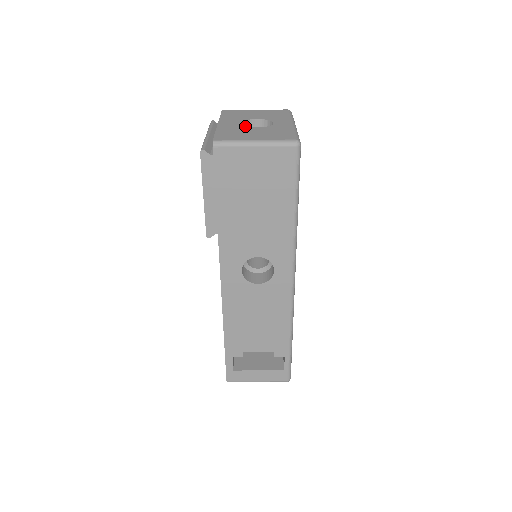
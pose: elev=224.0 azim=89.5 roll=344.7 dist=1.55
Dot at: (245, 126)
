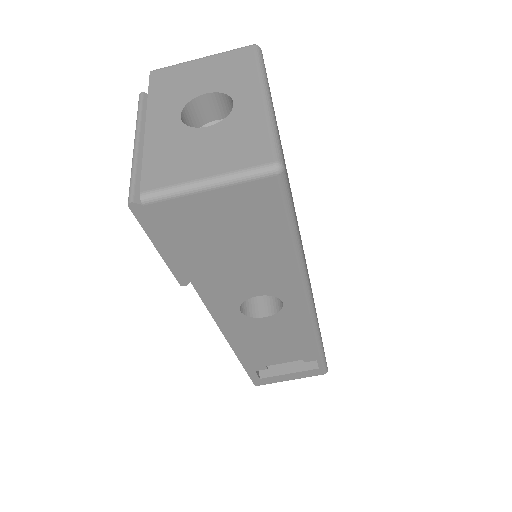
Dot at: (188, 126)
